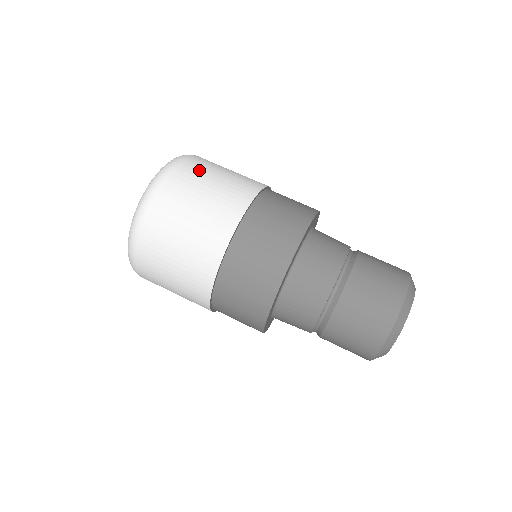
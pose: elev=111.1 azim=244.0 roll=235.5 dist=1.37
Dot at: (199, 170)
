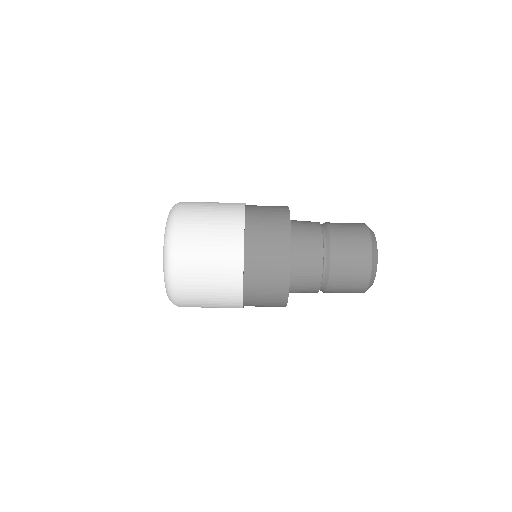
Dot at: (194, 221)
